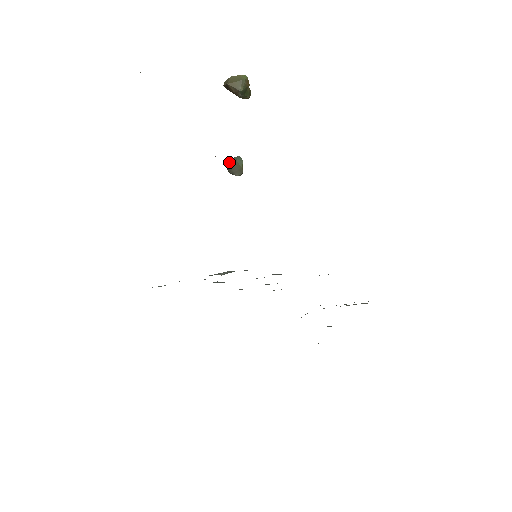
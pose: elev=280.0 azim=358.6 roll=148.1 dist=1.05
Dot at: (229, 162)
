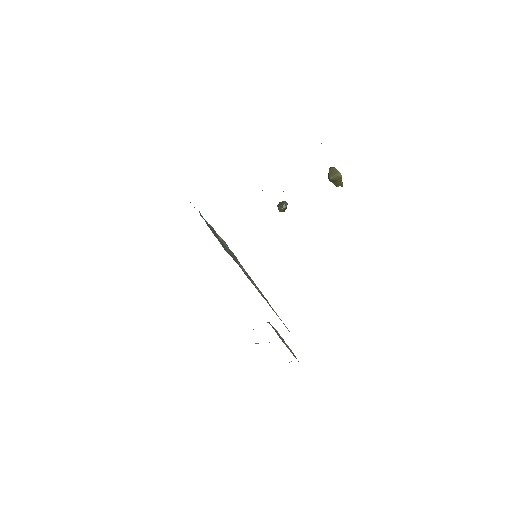
Dot at: (282, 201)
